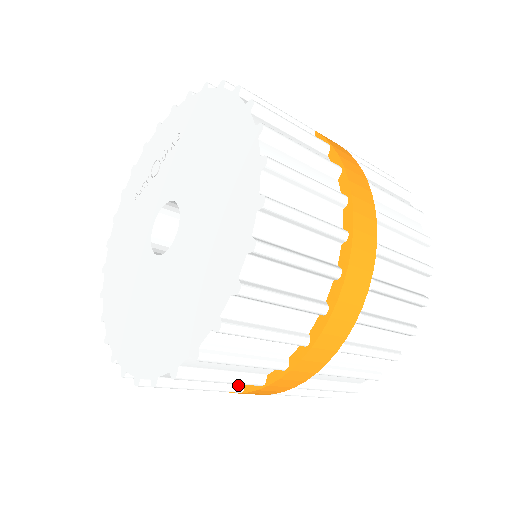
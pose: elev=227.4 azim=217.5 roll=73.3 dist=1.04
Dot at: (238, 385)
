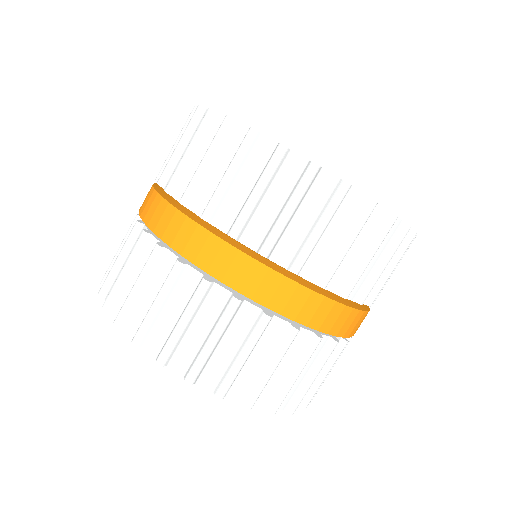
Dot at: occluded
